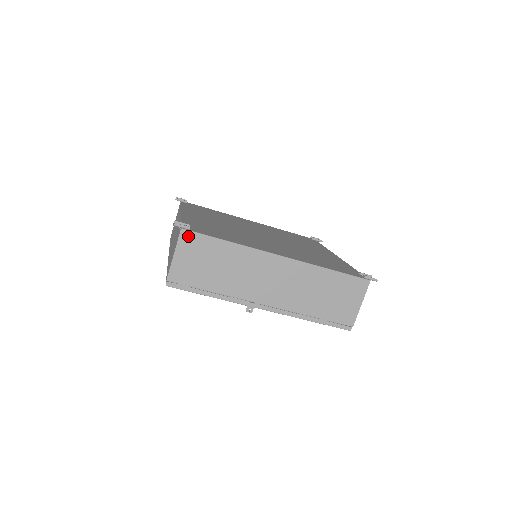
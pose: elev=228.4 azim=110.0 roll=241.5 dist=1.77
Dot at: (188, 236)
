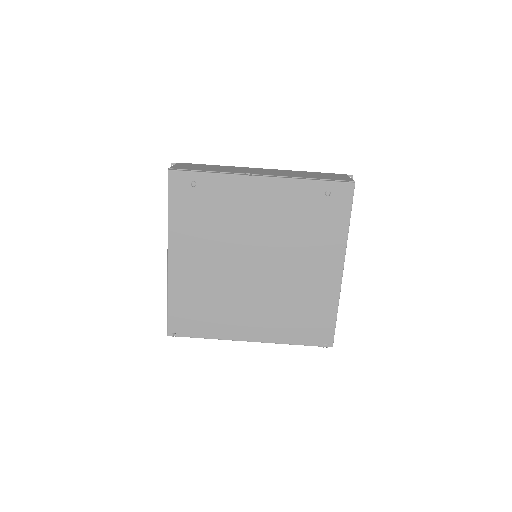
Dot at: occluded
